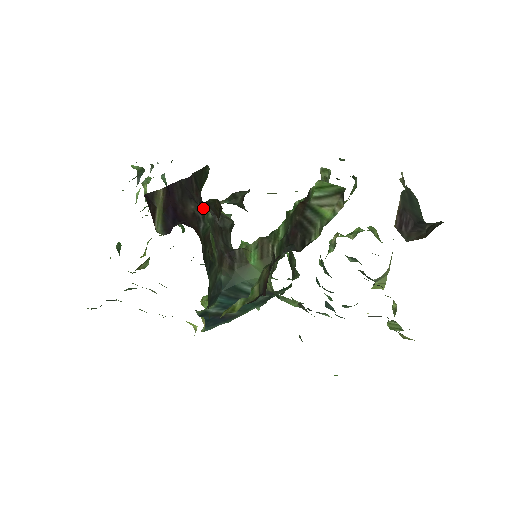
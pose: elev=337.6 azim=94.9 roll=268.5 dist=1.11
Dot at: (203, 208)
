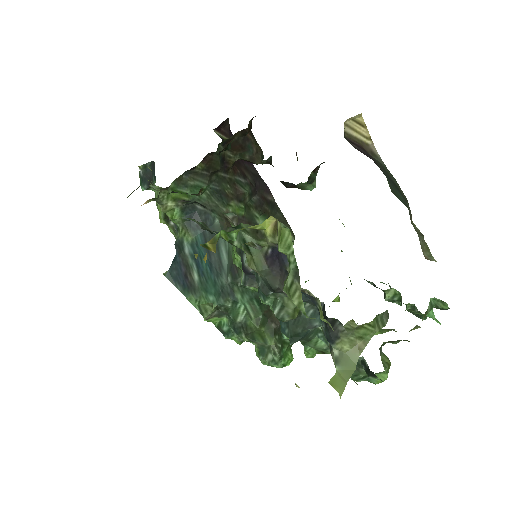
Dot at: (258, 208)
